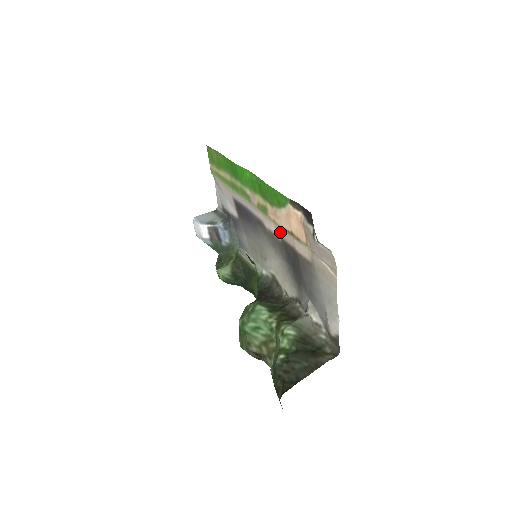
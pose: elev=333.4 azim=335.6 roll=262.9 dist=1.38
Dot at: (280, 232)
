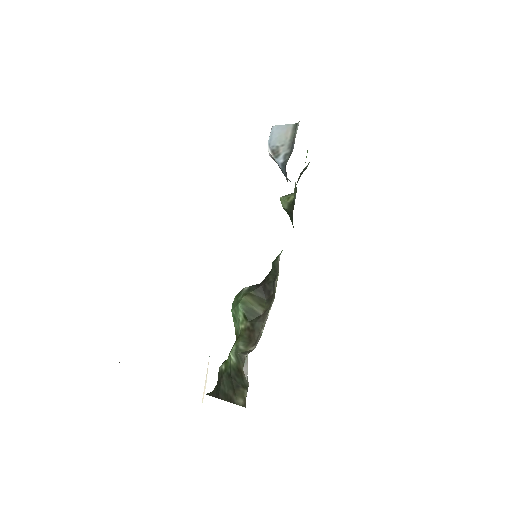
Dot at: occluded
